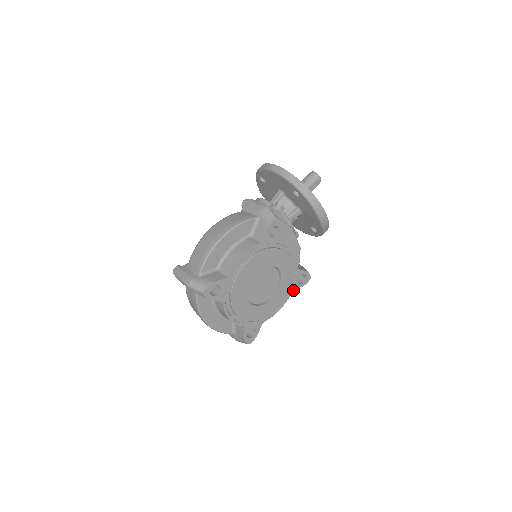
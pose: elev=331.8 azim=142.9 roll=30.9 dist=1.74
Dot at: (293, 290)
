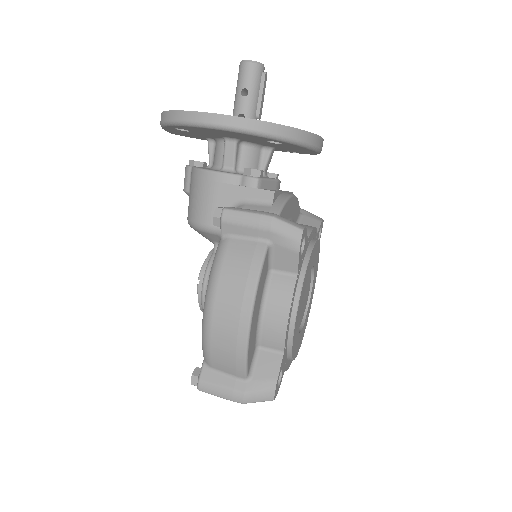
Dot at: occluded
